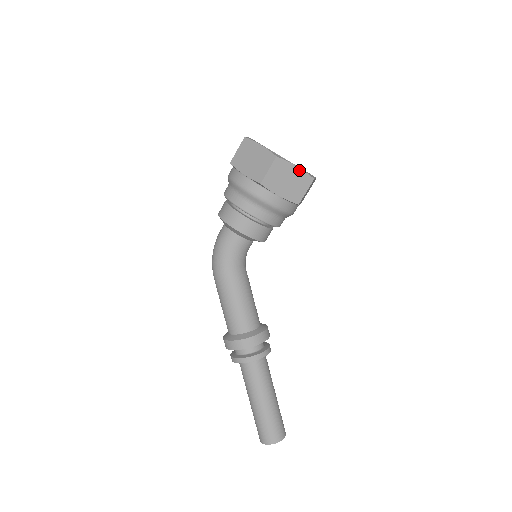
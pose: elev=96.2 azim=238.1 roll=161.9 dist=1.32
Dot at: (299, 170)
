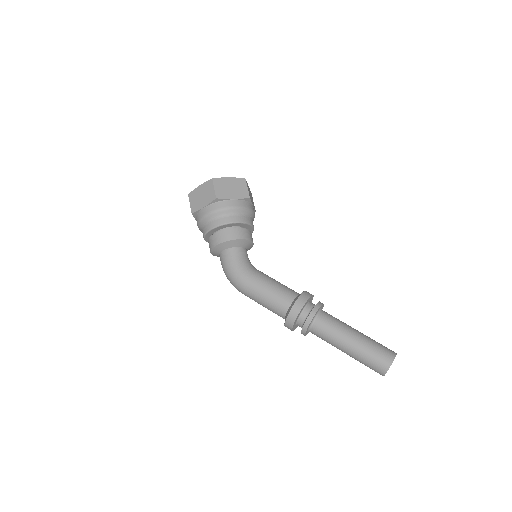
Dot at: (232, 179)
